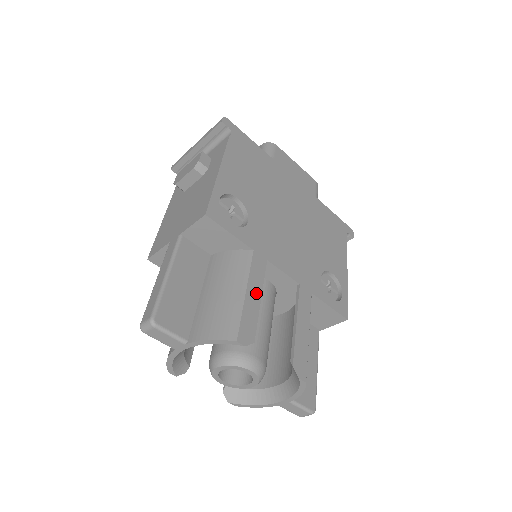
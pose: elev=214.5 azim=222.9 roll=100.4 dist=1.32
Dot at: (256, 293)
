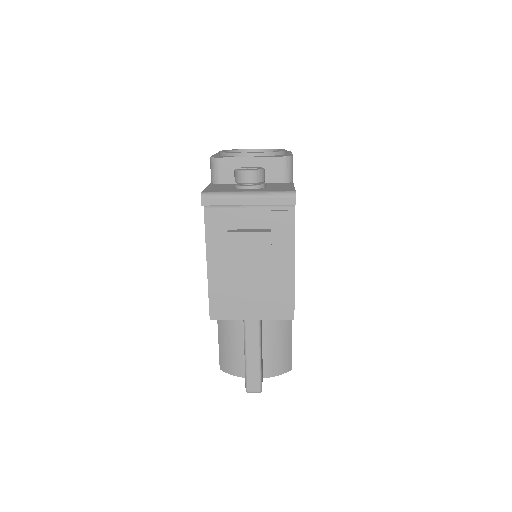
Dot at: occluded
